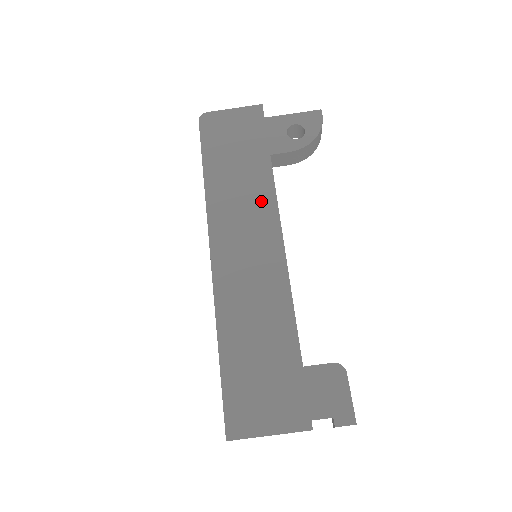
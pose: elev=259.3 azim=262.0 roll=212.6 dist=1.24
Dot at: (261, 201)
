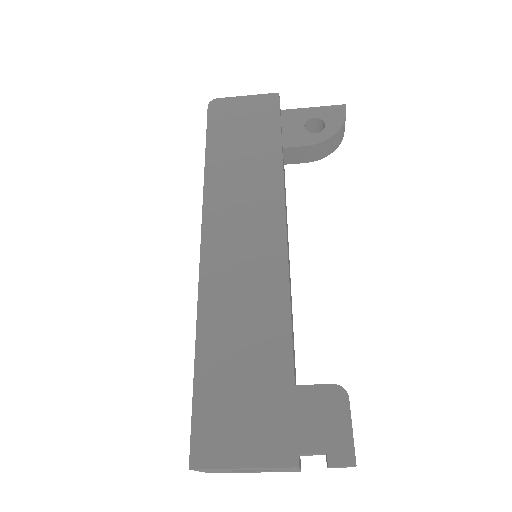
Dot at: (266, 192)
